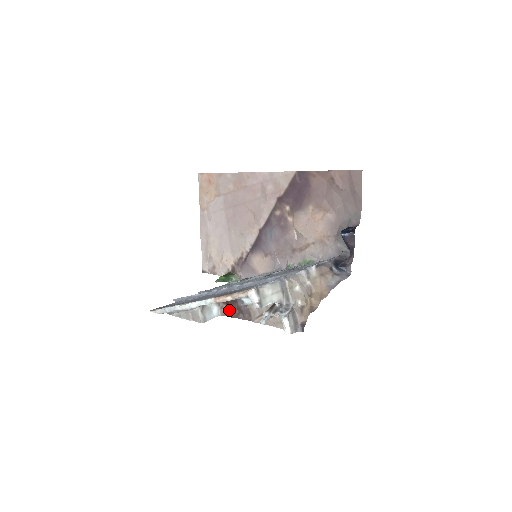
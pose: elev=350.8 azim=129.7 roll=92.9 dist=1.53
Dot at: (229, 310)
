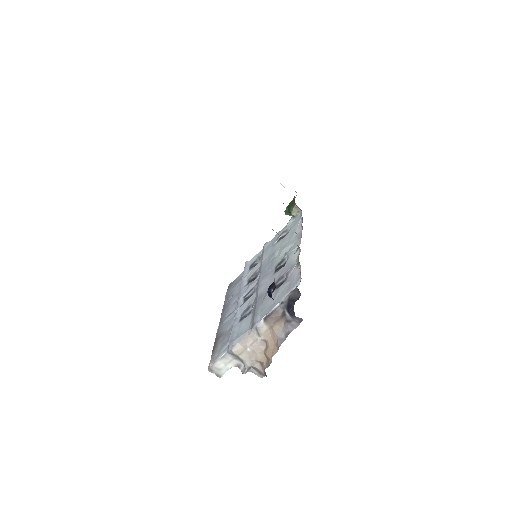
Dot at: occluded
